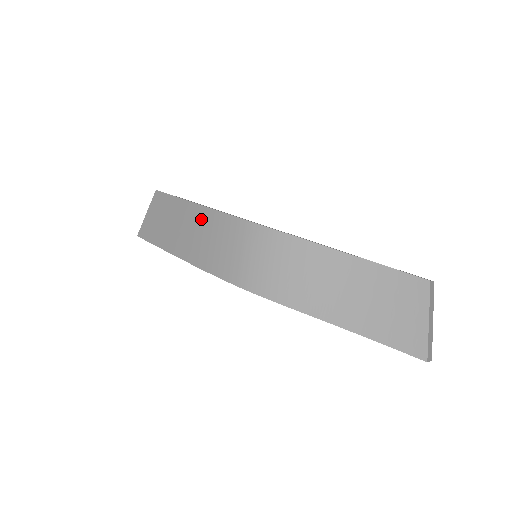
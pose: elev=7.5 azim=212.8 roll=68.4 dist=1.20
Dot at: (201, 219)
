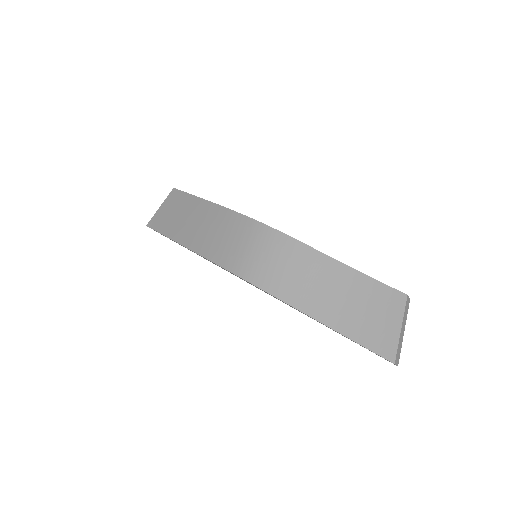
Dot at: (213, 215)
